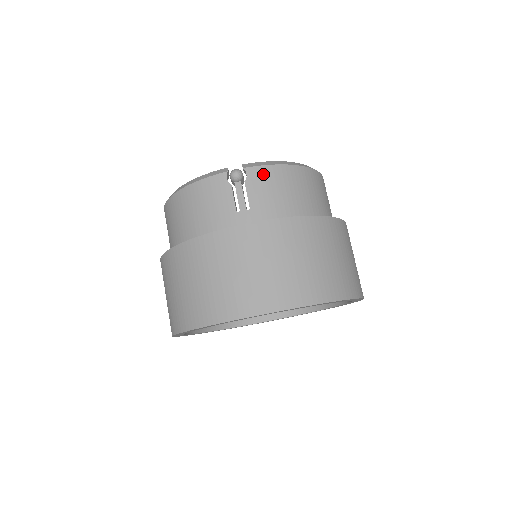
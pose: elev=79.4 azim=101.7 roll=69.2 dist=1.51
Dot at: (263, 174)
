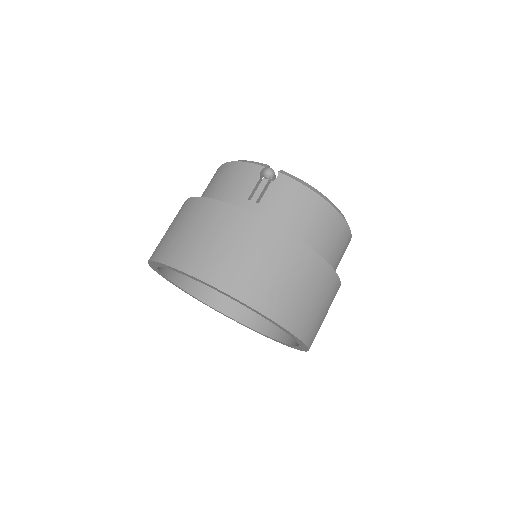
Dot at: (289, 186)
